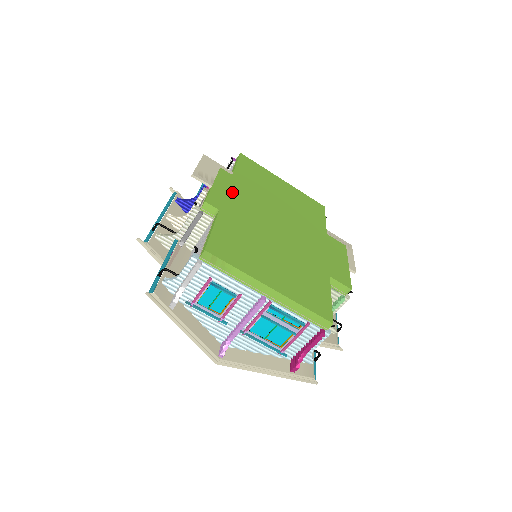
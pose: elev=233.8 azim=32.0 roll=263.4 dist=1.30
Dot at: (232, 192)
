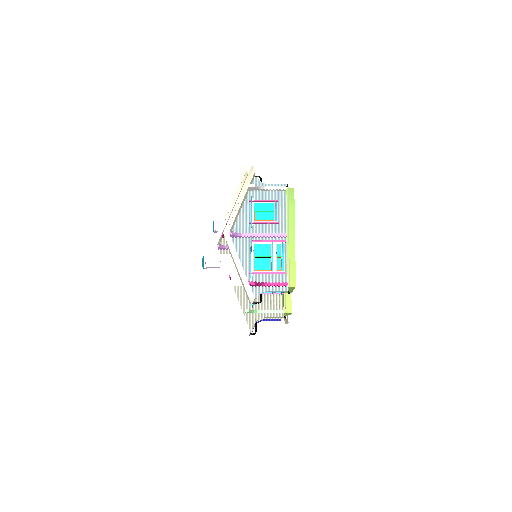
Dot at: occluded
